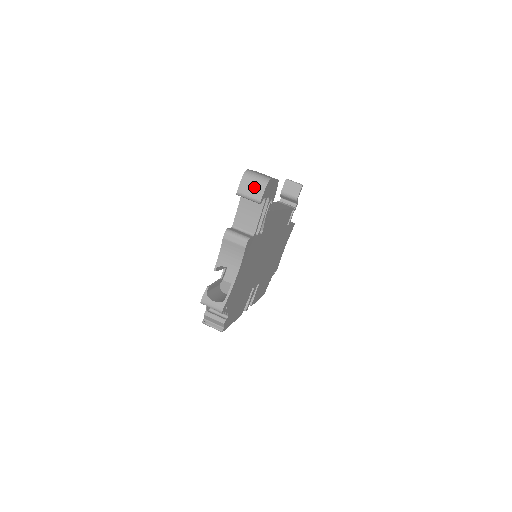
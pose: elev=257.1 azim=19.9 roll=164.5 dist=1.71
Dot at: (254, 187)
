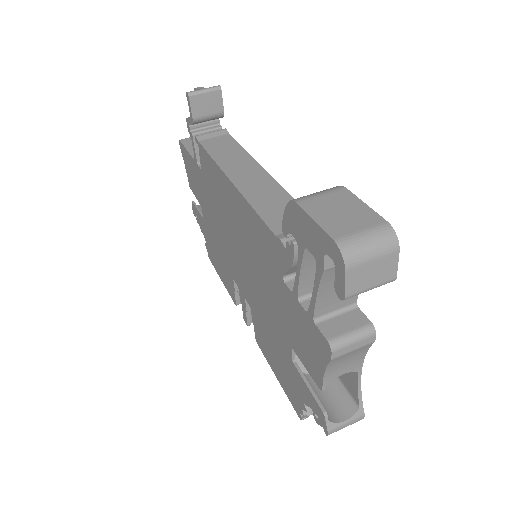
Dot at: (376, 268)
